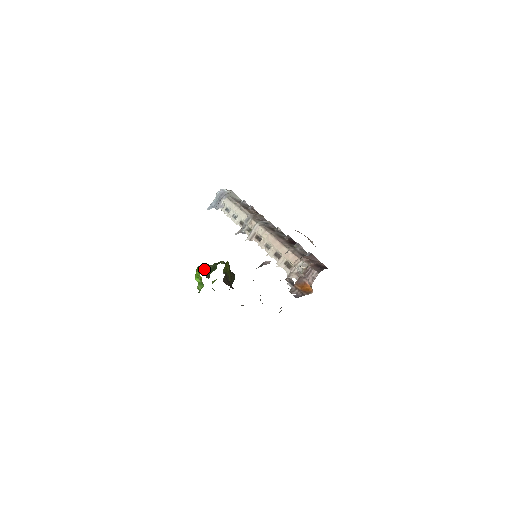
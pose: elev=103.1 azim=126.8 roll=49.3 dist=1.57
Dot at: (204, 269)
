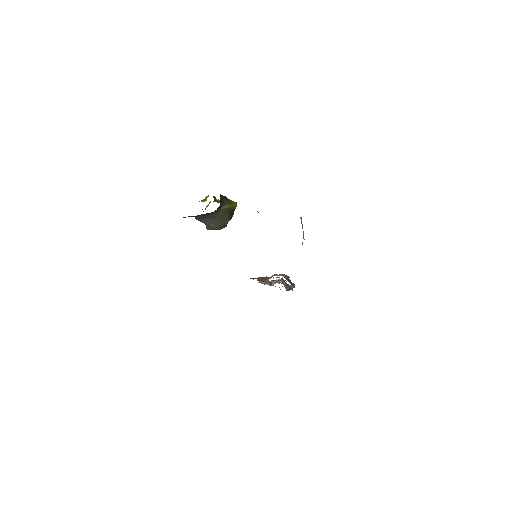
Dot at: (218, 200)
